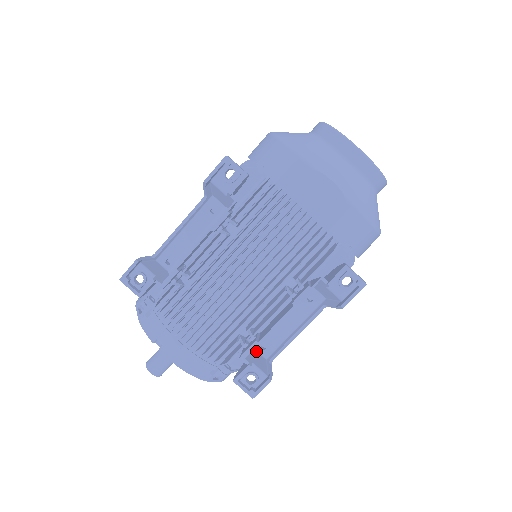
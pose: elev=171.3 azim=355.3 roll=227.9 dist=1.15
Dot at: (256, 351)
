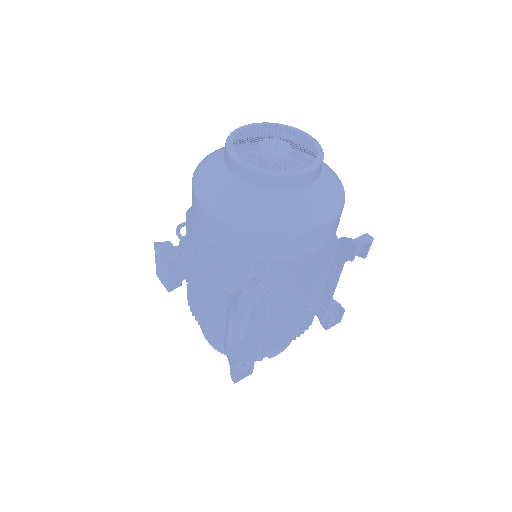
Dot at: occluded
